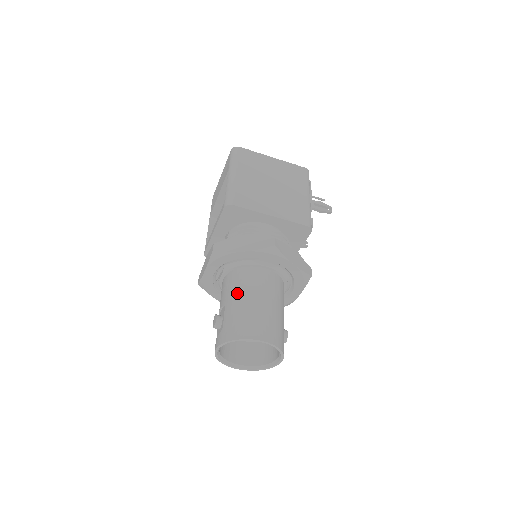
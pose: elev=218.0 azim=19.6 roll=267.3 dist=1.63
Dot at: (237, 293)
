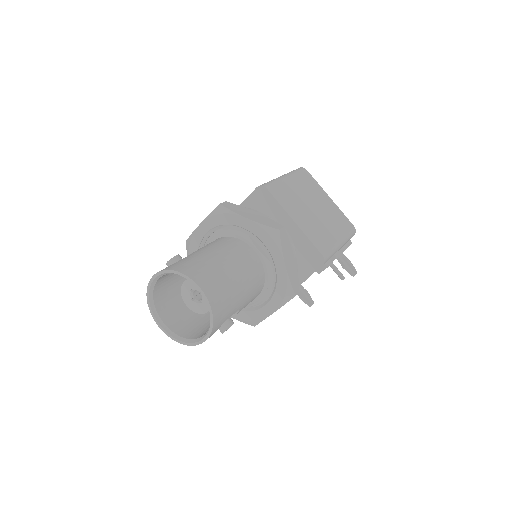
Dot at: (213, 248)
